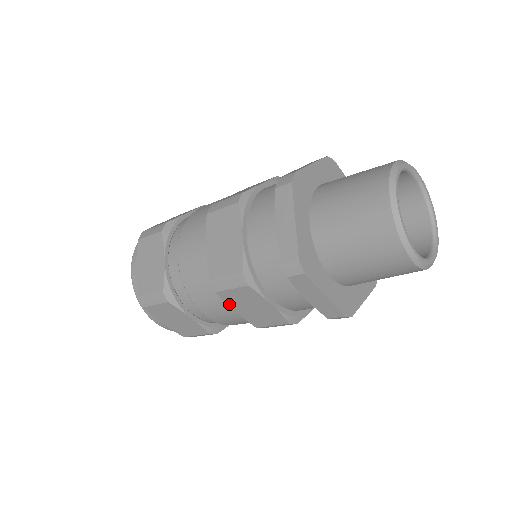
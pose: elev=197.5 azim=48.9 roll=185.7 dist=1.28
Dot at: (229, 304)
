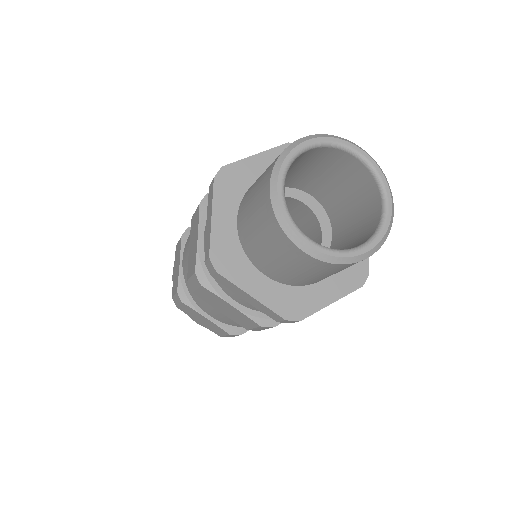
Dot at: occluded
